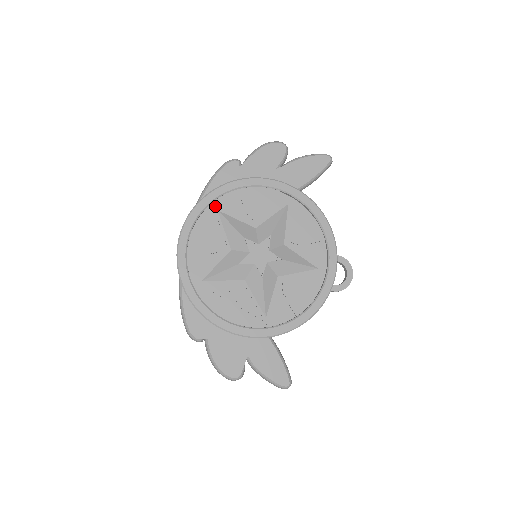
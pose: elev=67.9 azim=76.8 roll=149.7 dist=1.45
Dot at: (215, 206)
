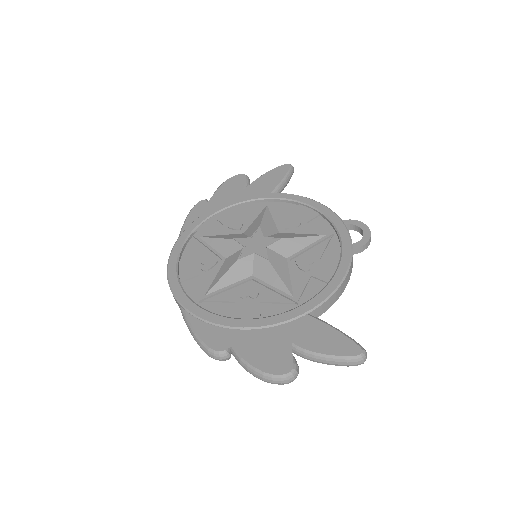
Dot at: (195, 235)
